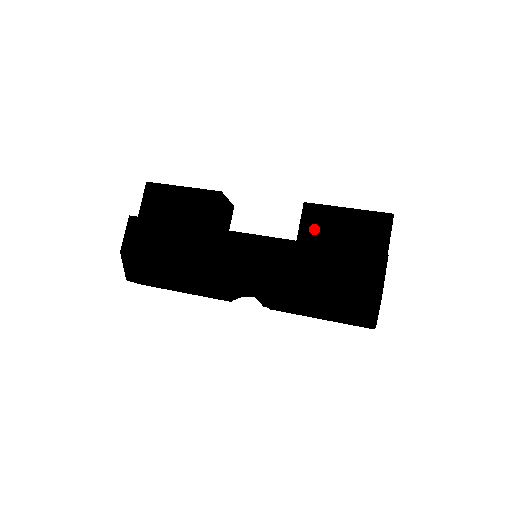
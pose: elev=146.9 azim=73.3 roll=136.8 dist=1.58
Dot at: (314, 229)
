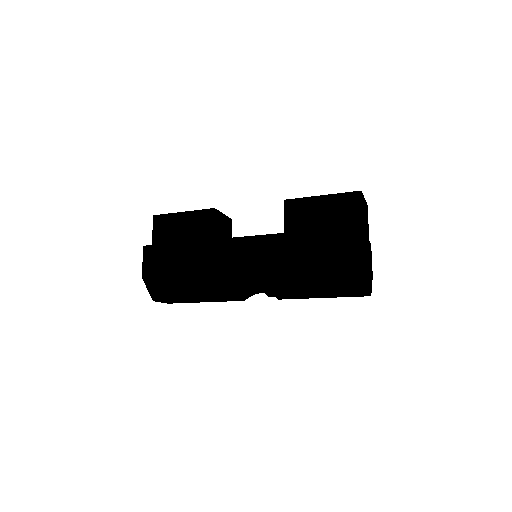
Dot at: (297, 220)
